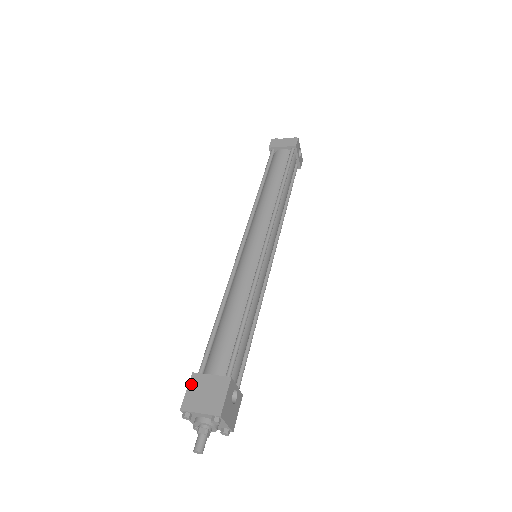
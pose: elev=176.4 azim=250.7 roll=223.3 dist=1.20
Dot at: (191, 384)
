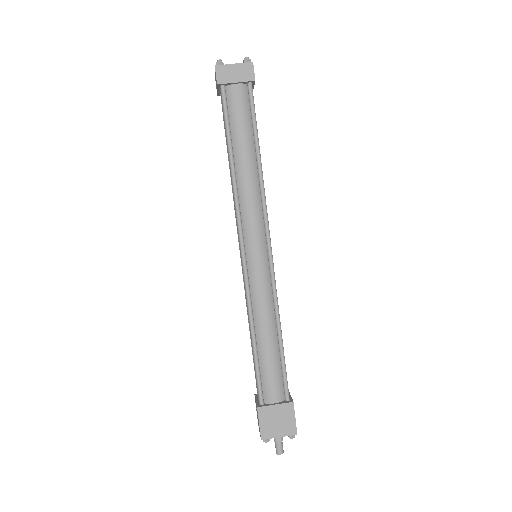
Dot at: (261, 417)
